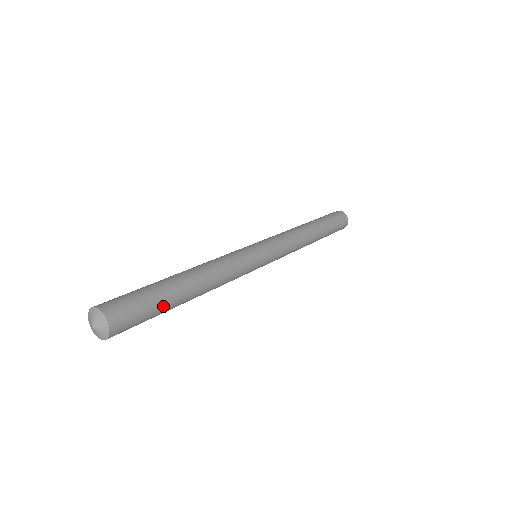
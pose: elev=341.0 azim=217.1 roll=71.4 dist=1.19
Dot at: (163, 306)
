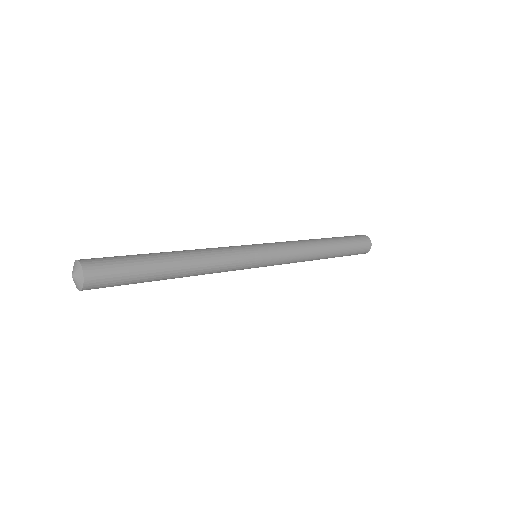
Dot at: (140, 260)
